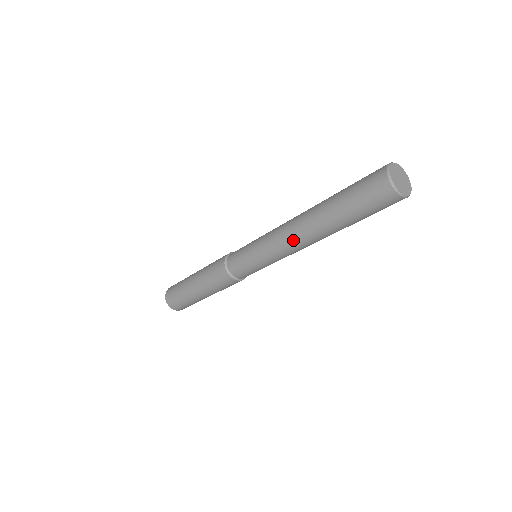
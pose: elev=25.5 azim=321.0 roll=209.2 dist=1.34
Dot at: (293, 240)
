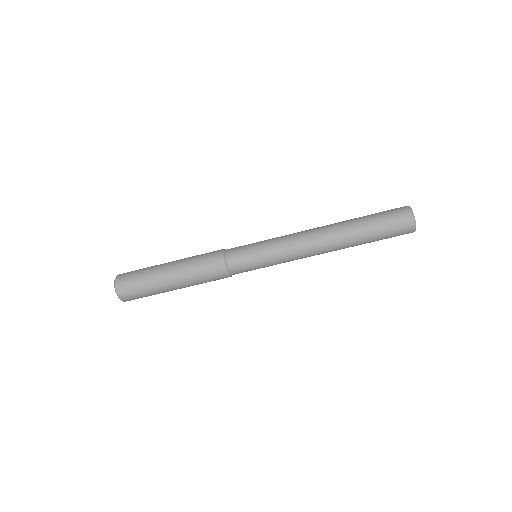
Dot at: (311, 235)
